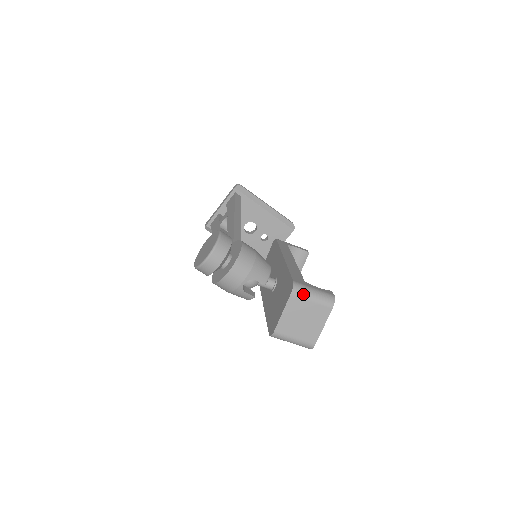
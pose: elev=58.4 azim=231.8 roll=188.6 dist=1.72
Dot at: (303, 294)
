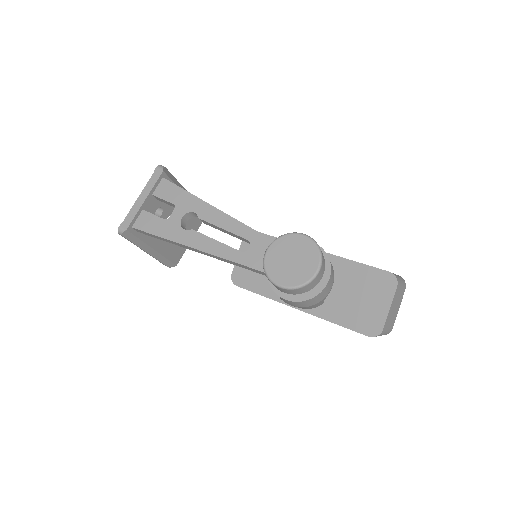
Dot at: (400, 282)
